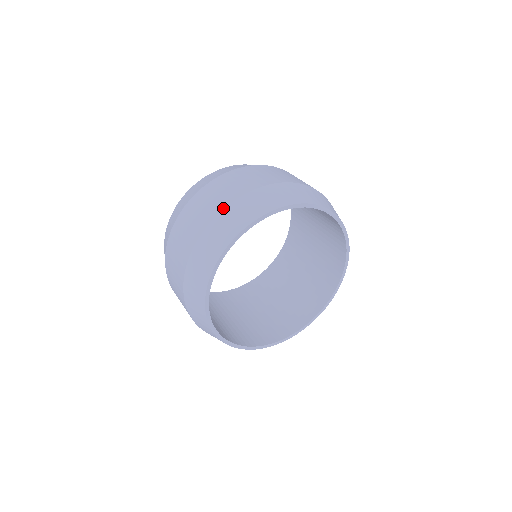
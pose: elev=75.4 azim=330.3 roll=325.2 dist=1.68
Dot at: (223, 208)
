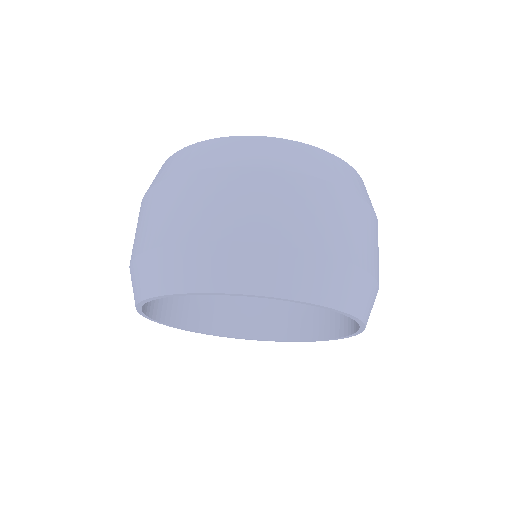
Dot at: (160, 245)
